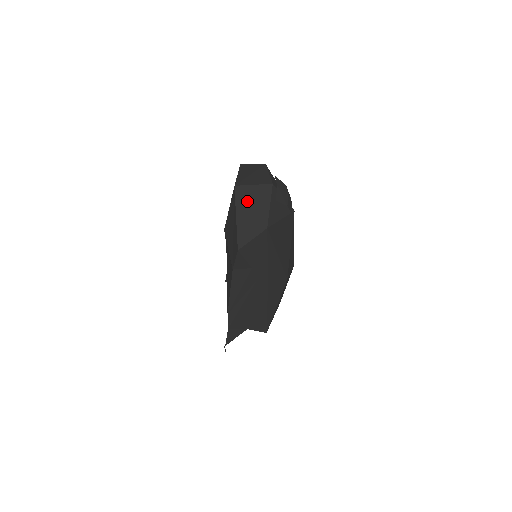
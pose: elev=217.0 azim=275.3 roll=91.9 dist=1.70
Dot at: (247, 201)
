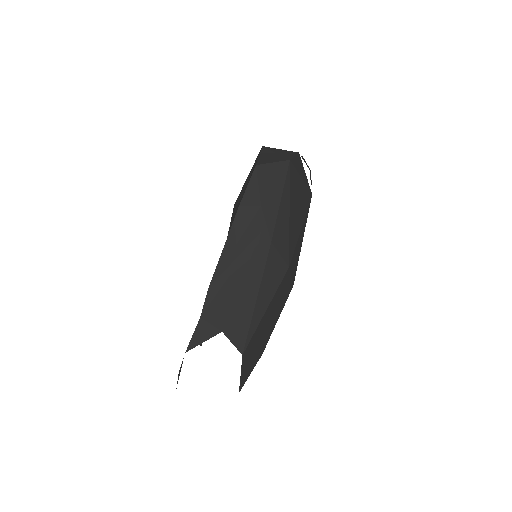
Dot at: (273, 151)
